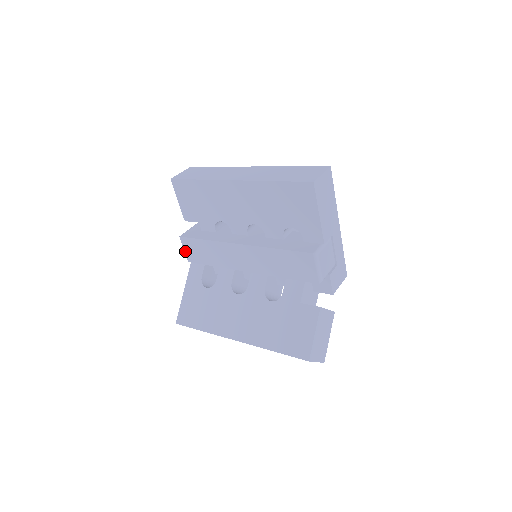
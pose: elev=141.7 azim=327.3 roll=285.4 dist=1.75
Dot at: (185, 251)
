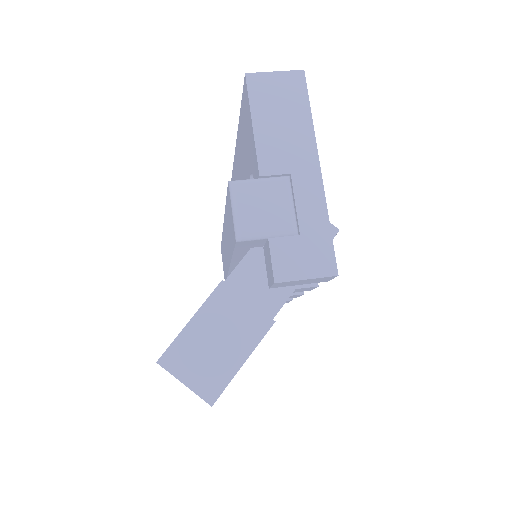
Dot at: (223, 268)
